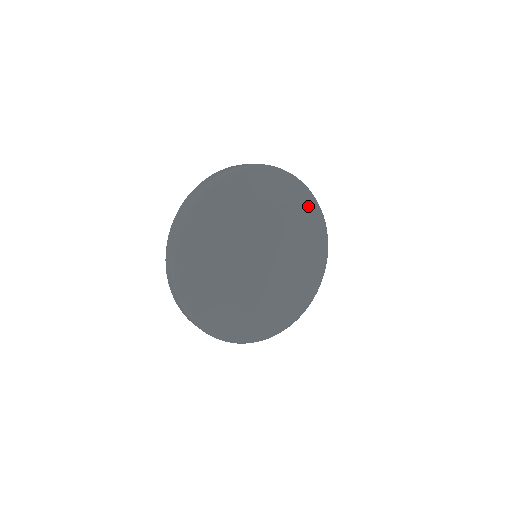
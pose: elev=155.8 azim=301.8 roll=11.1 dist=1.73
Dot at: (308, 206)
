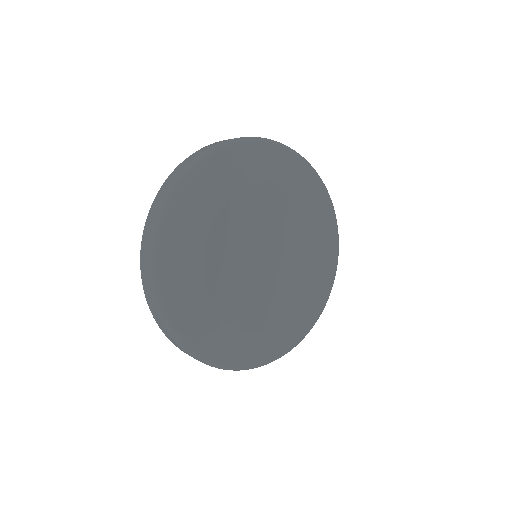
Dot at: (274, 160)
